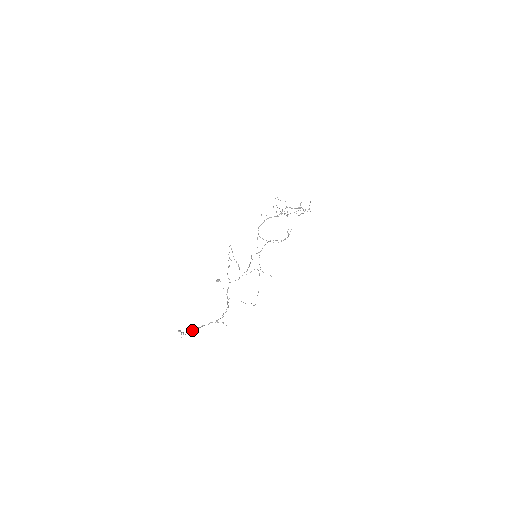
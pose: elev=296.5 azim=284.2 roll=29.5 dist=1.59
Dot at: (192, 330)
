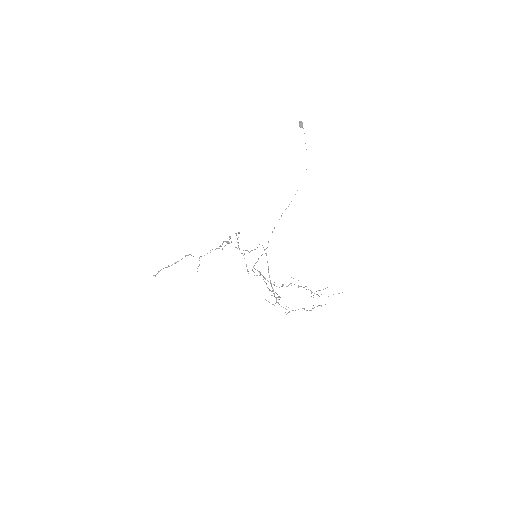
Dot at: occluded
